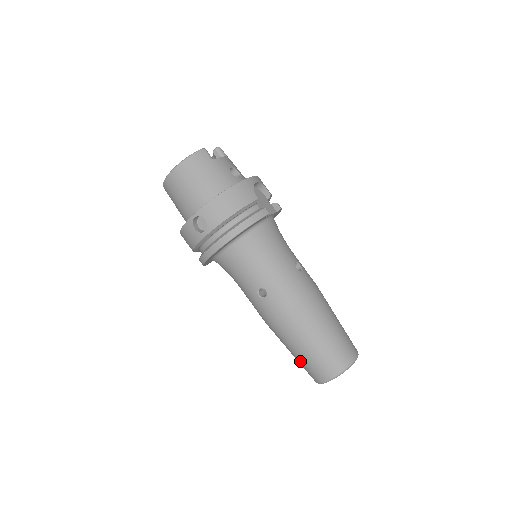
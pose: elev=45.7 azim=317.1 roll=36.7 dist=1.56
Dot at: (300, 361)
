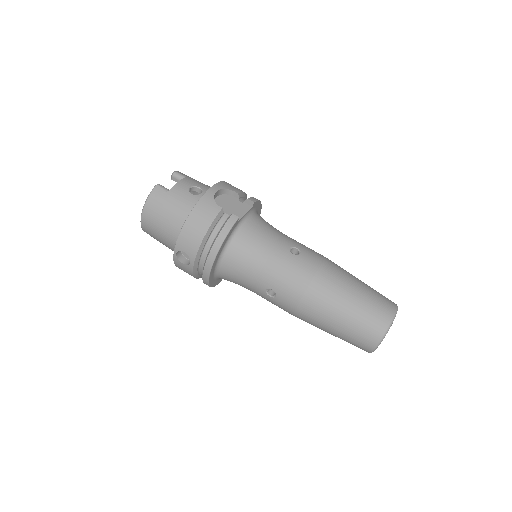
Dot at: occluded
